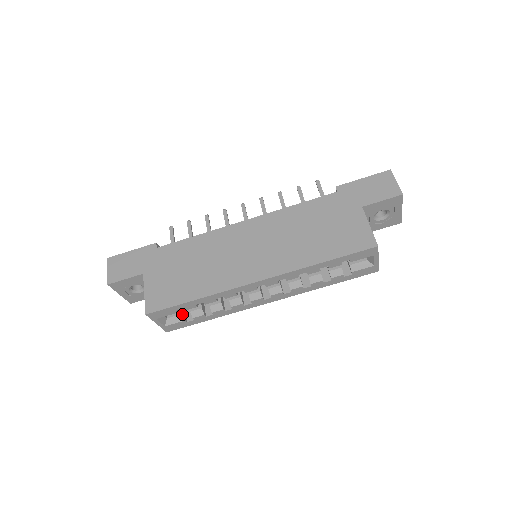
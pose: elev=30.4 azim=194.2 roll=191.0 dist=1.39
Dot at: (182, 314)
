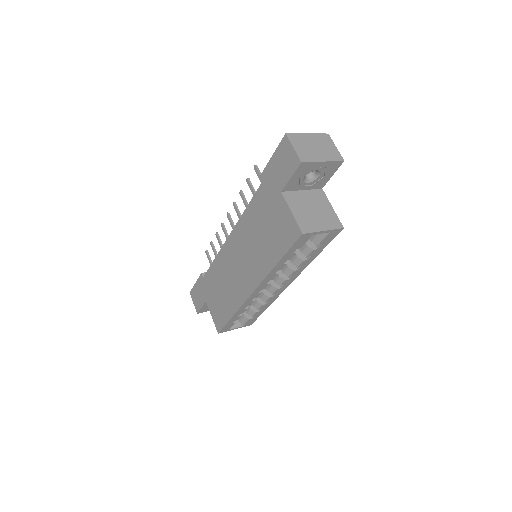
Dot at: (244, 317)
